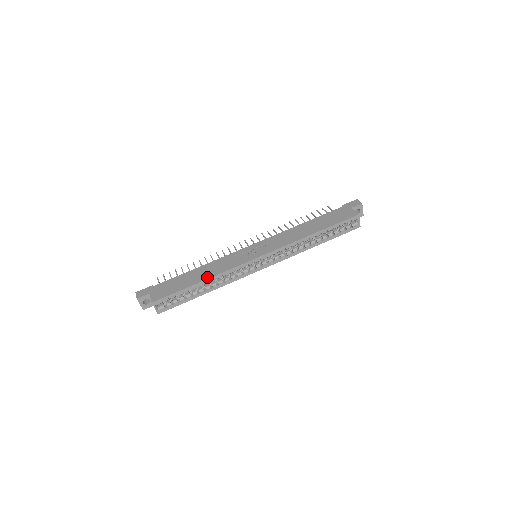
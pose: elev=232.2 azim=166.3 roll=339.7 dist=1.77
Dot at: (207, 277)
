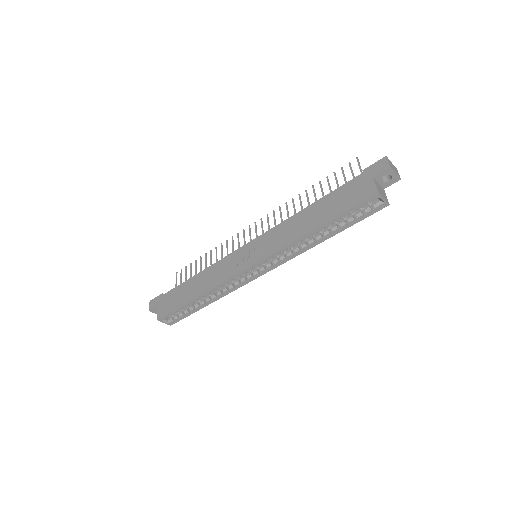
Dot at: (201, 292)
